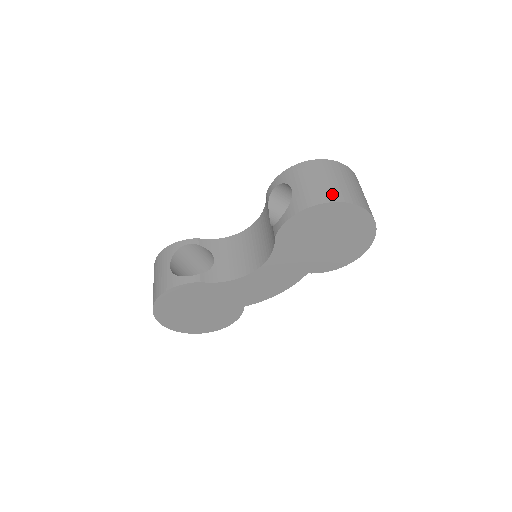
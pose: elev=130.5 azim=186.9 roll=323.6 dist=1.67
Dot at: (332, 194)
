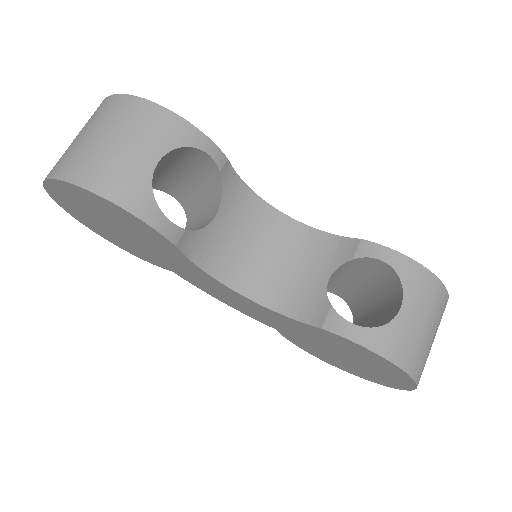
Dot at: (421, 365)
